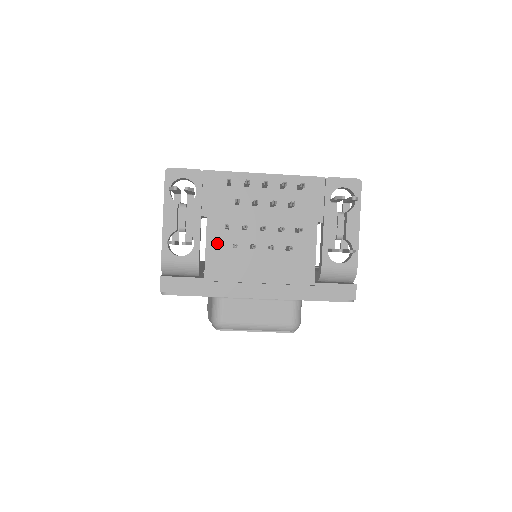
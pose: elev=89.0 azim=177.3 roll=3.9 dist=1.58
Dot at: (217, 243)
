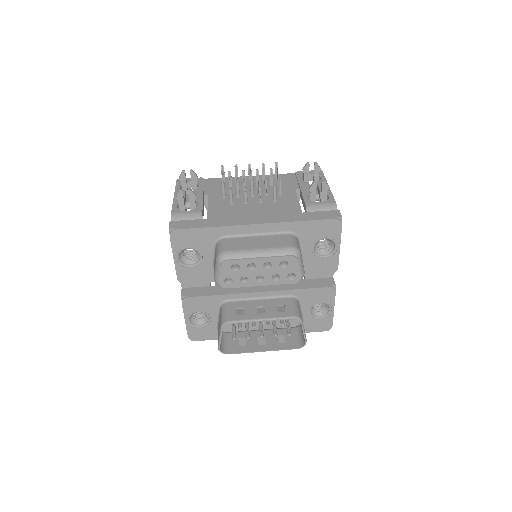
Dot at: (217, 205)
